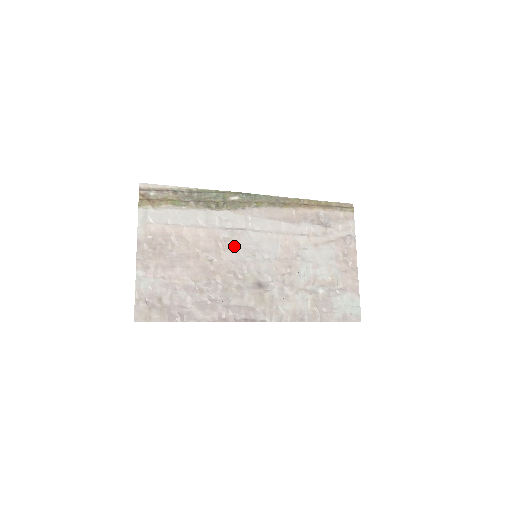
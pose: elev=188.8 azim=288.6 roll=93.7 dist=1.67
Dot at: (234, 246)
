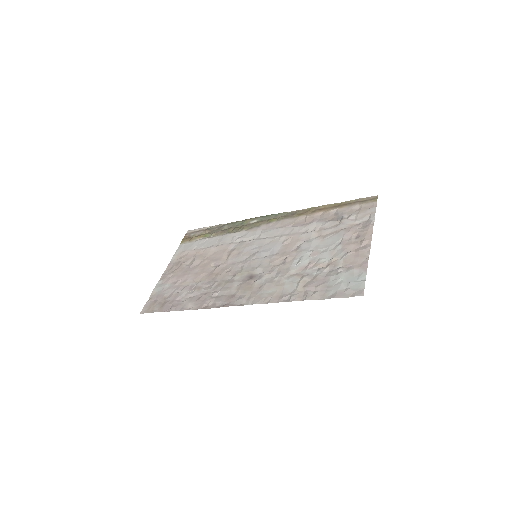
Dot at: (239, 253)
